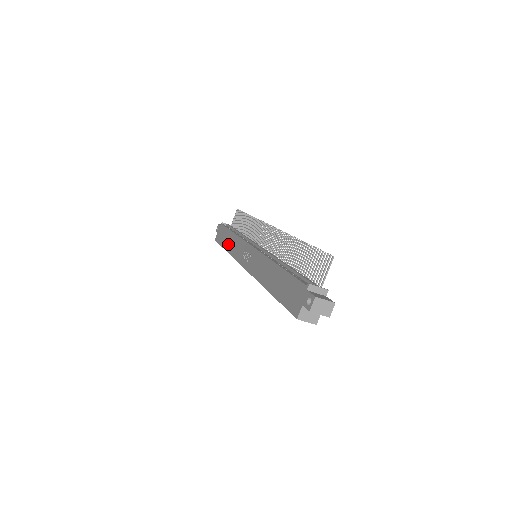
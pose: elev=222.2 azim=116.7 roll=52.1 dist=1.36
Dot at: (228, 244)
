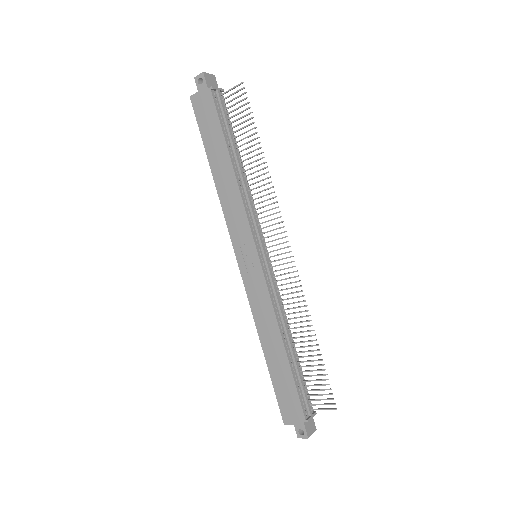
Dot at: (219, 171)
